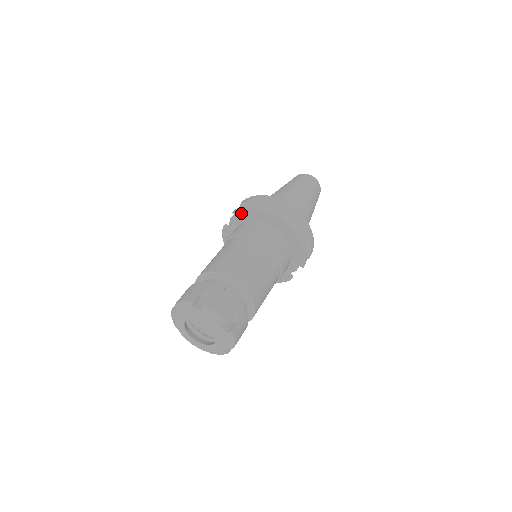
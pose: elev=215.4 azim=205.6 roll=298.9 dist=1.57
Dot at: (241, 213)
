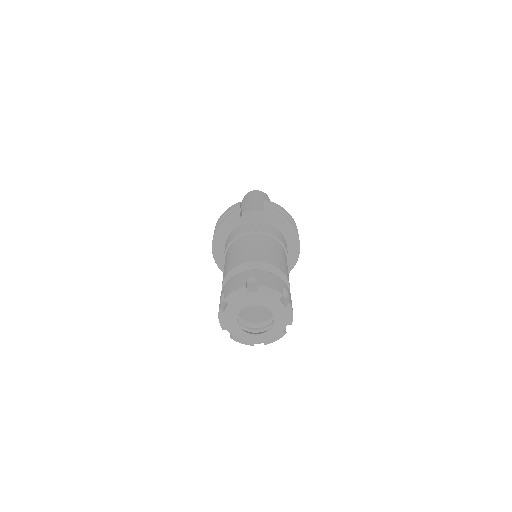
Dot at: (273, 215)
